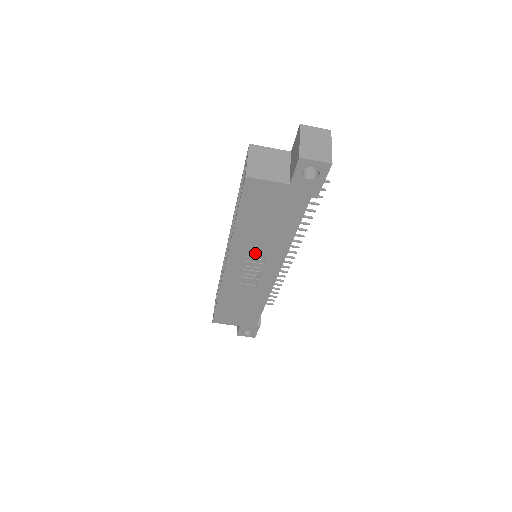
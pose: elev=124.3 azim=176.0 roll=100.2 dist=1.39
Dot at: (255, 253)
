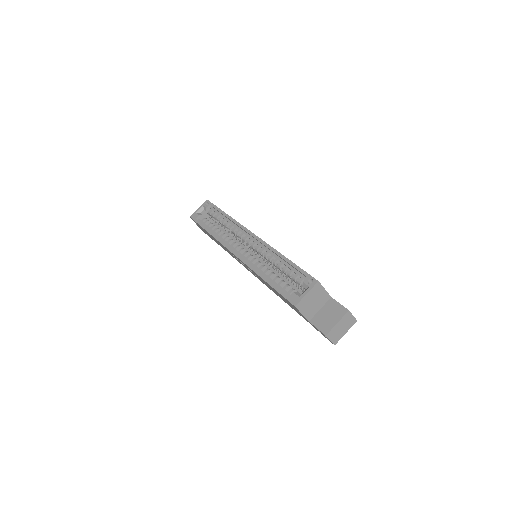
Dot at: (257, 276)
